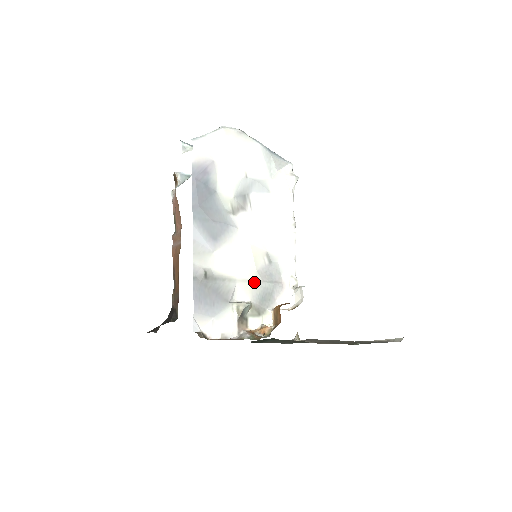
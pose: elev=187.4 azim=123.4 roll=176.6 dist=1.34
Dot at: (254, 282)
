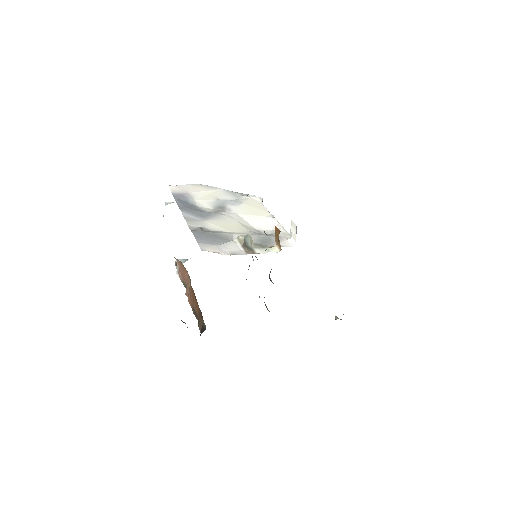
Dot at: occluded
